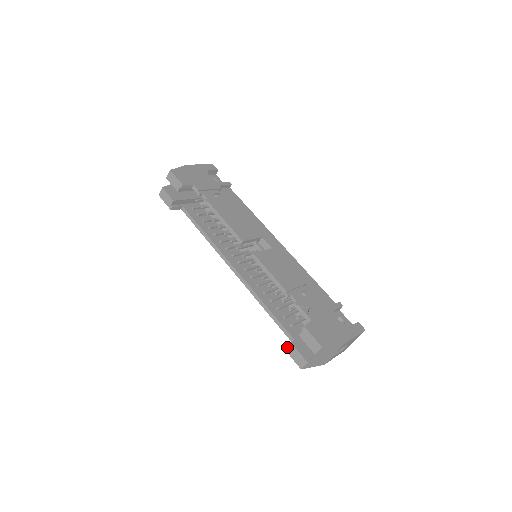
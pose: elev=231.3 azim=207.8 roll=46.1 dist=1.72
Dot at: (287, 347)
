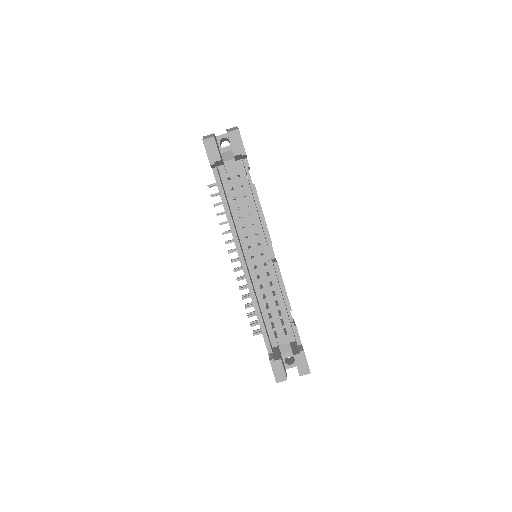
Dot at: (274, 360)
